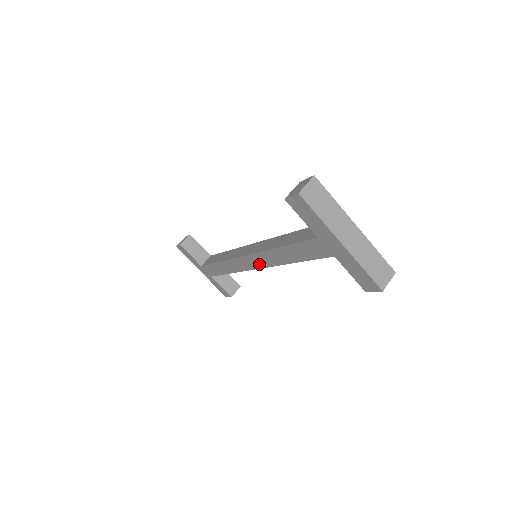
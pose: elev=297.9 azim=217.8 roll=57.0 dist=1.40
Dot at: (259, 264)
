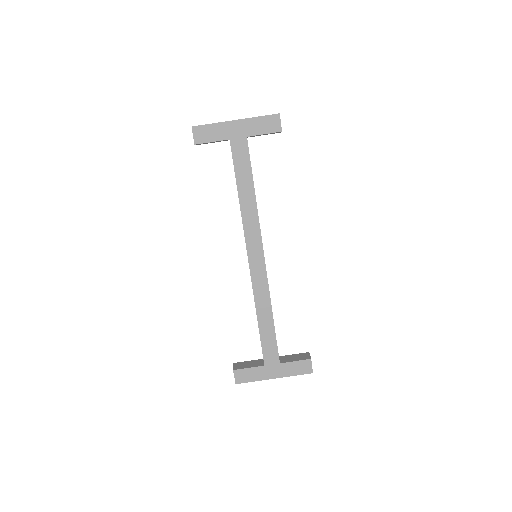
Dot at: (258, 245)
